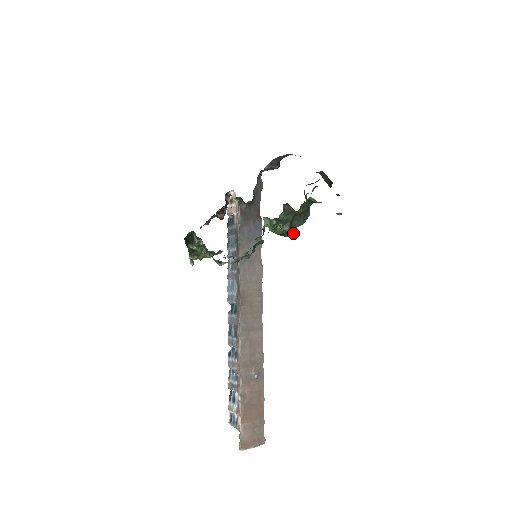
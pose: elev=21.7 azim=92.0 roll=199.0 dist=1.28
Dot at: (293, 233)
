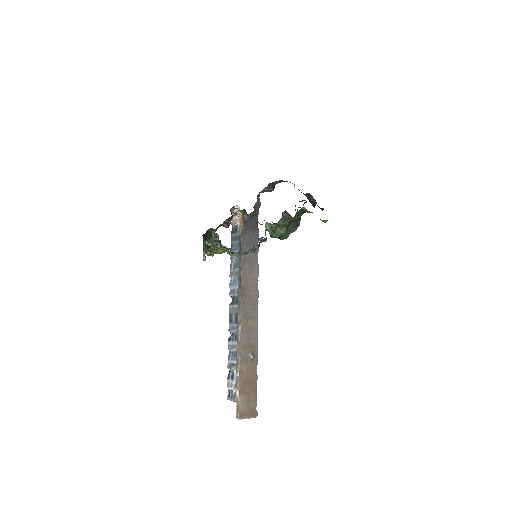
Dot at: (287, 237)
